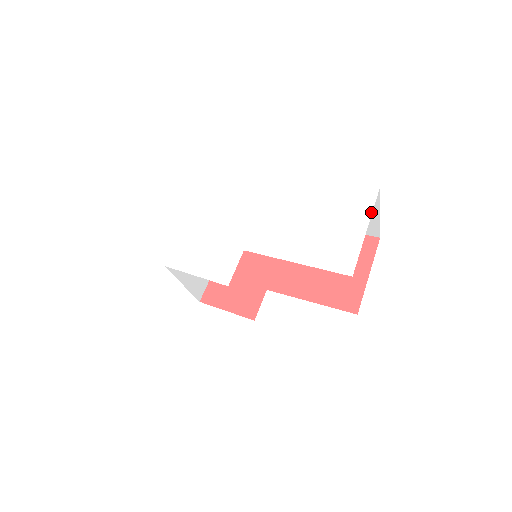
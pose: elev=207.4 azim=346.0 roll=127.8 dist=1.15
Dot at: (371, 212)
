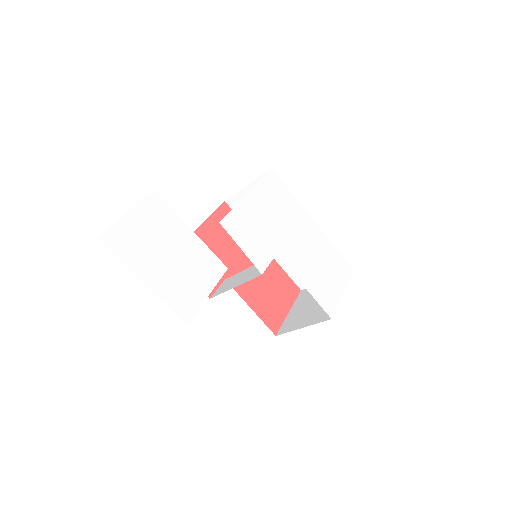
Dot at: (347, 283)
